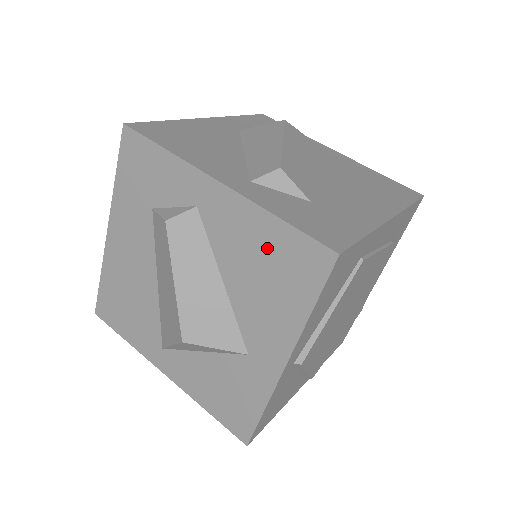
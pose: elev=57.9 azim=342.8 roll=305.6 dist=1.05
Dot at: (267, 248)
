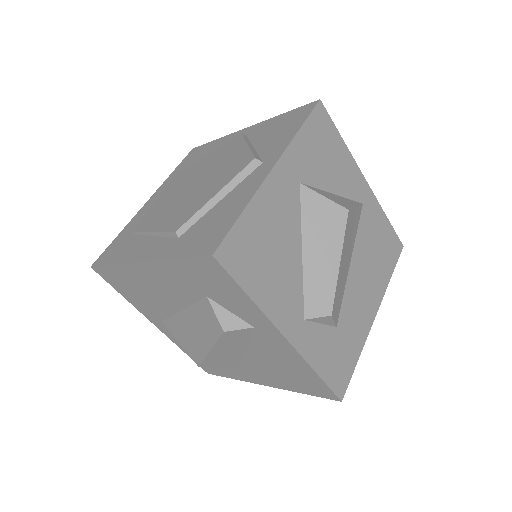
Dot at: (296, 370)
